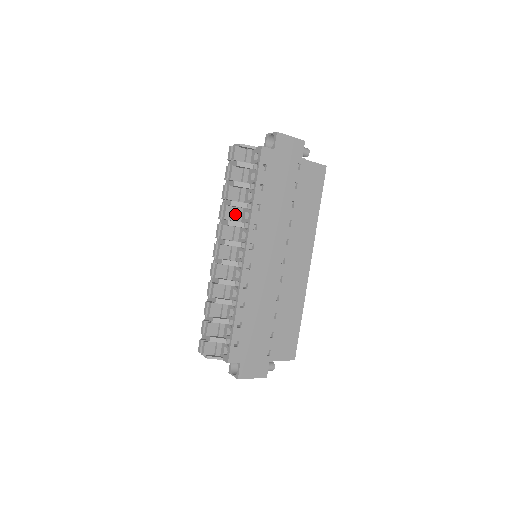
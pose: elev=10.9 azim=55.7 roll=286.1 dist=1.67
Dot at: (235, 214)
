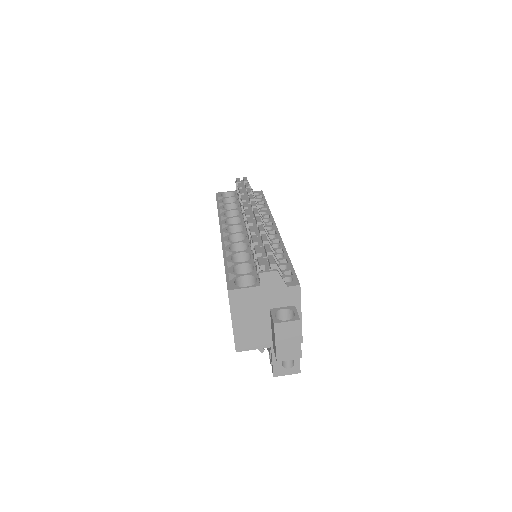
Dot at: occluded
